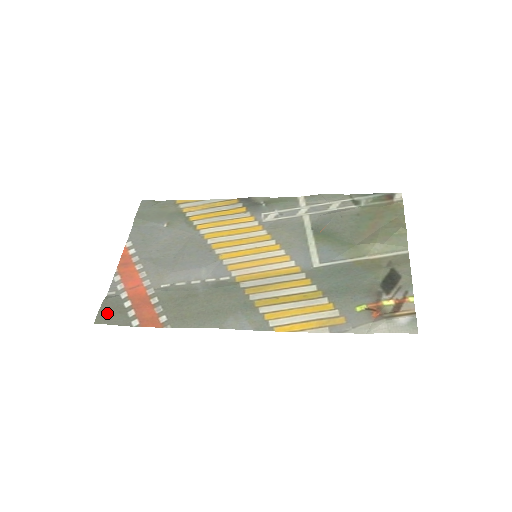
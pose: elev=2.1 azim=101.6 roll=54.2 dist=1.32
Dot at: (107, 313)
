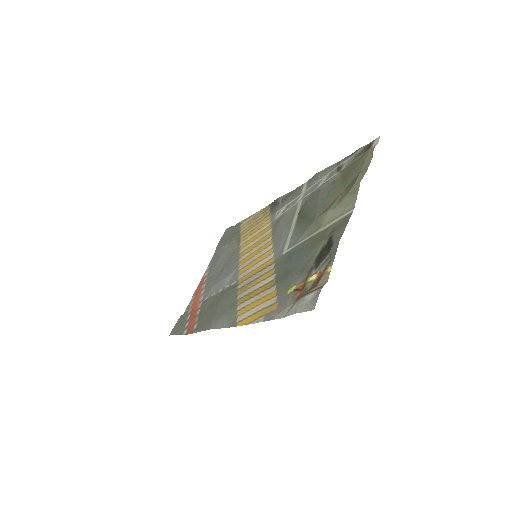
Dot at: (177, 326)
